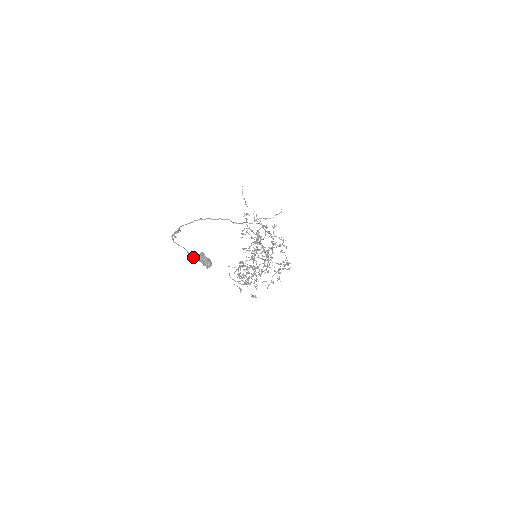
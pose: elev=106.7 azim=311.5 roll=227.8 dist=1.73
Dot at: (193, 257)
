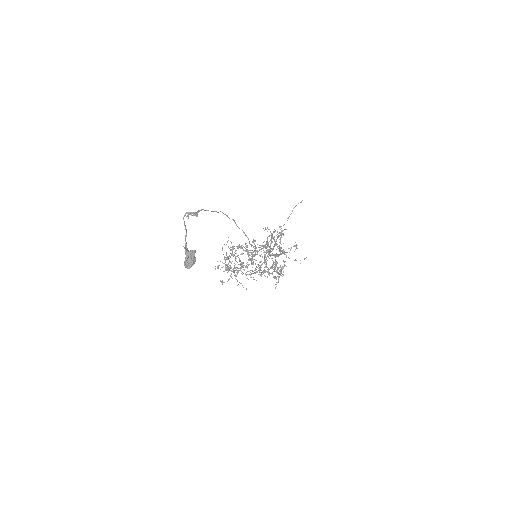
Dot at: (186, 244)
